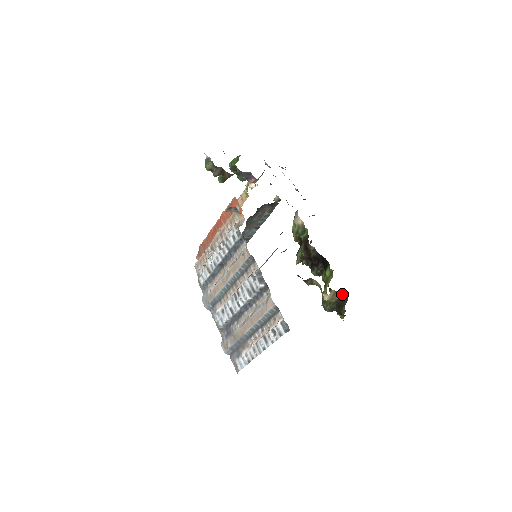
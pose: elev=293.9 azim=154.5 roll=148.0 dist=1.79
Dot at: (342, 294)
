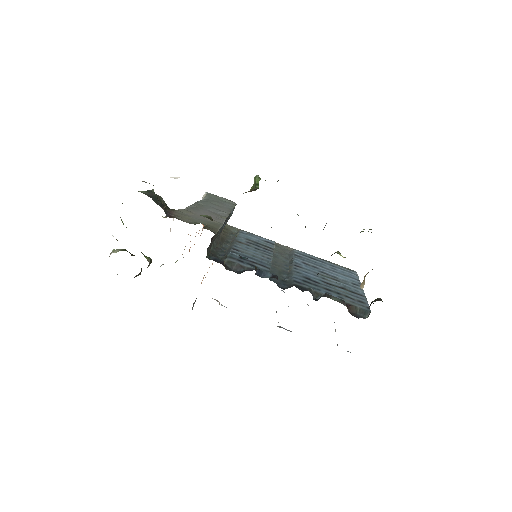
Dot at: occluded
